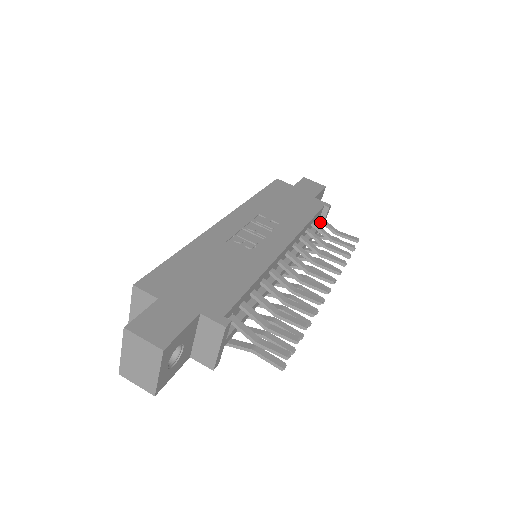
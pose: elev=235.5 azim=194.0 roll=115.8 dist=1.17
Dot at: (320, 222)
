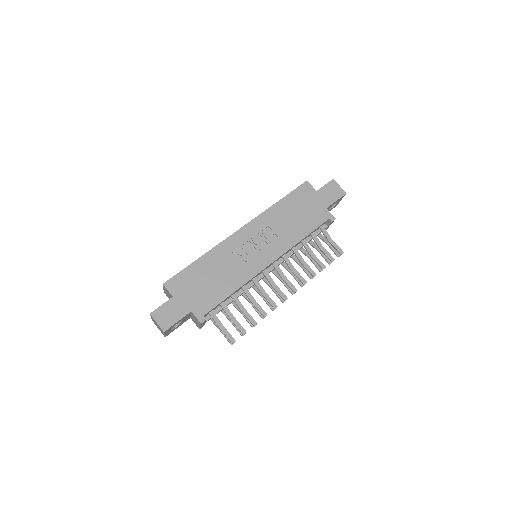
Dot at: (321, 230)
